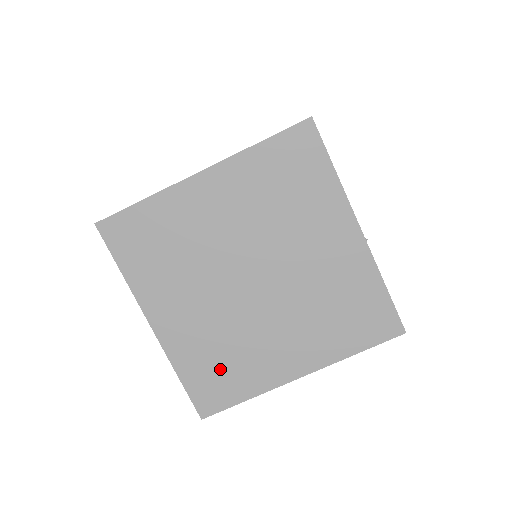
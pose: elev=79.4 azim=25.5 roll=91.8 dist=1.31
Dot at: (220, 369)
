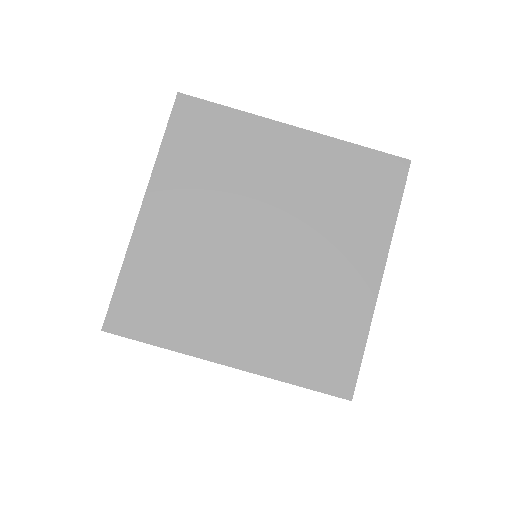
Dot at: (318, 340)
